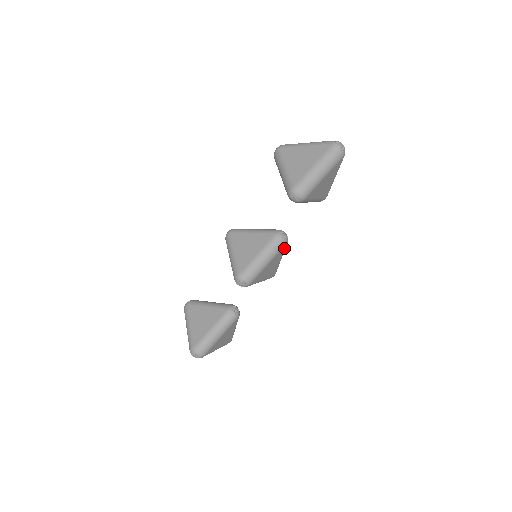
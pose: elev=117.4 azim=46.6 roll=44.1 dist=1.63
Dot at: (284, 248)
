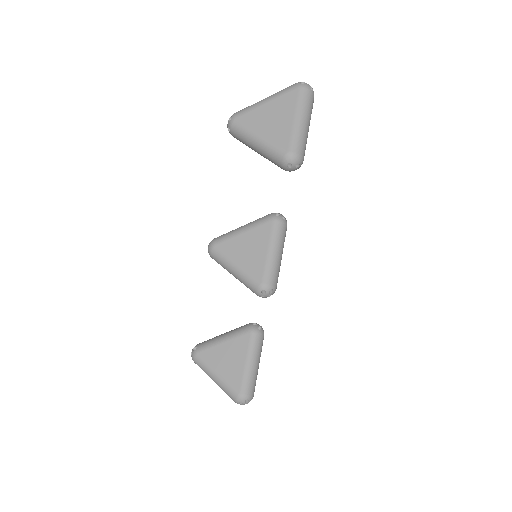
Dot at: occluded
